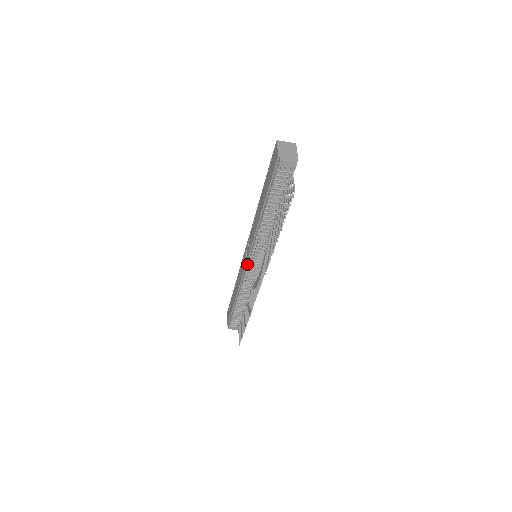
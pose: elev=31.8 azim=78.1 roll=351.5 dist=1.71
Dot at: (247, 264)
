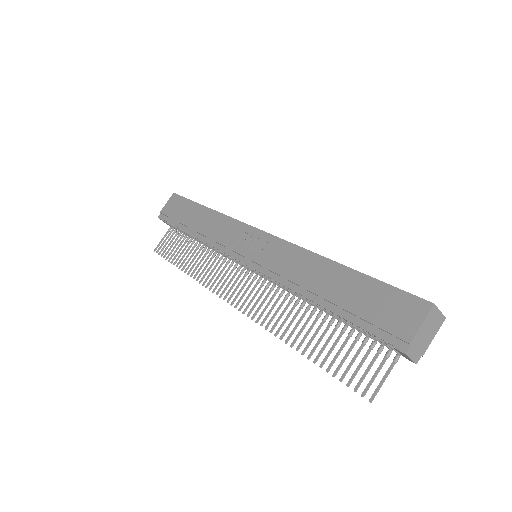
Dot at: (238, 257)
